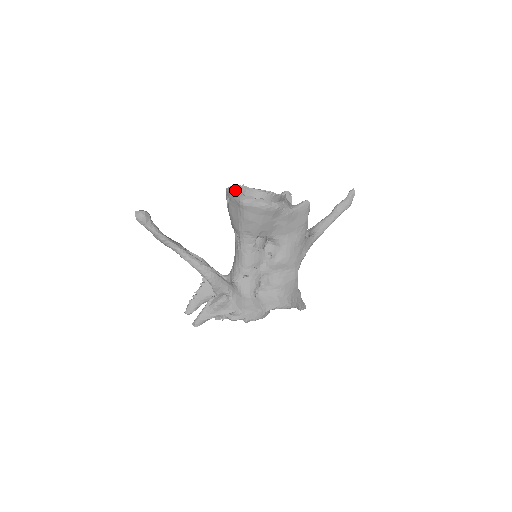
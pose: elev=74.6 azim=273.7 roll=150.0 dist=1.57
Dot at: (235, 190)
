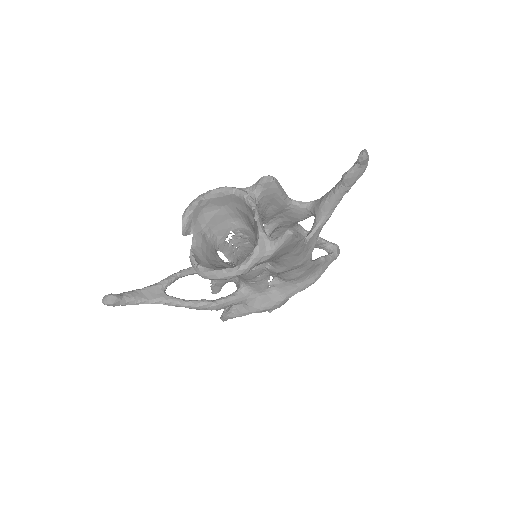
Dot at: (195, 210)
